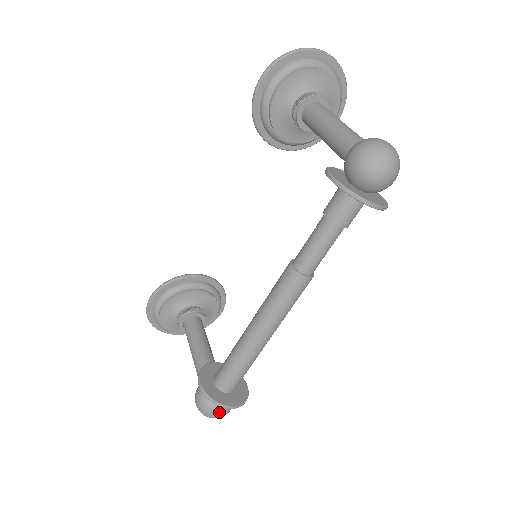
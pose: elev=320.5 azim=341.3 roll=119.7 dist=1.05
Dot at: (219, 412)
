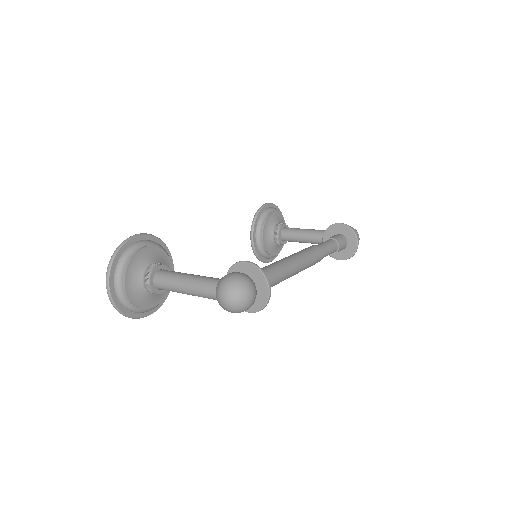
Dot at: (254, 292)
